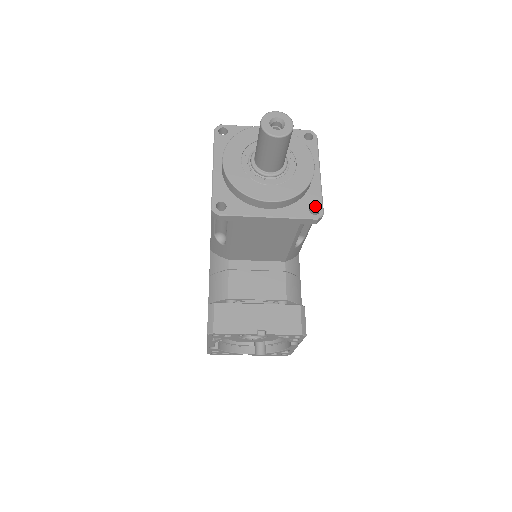
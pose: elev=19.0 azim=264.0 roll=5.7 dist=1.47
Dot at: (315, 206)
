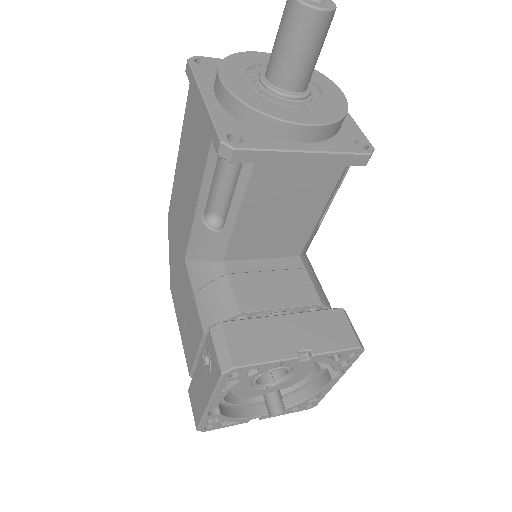
Dot at: (360, 140)
